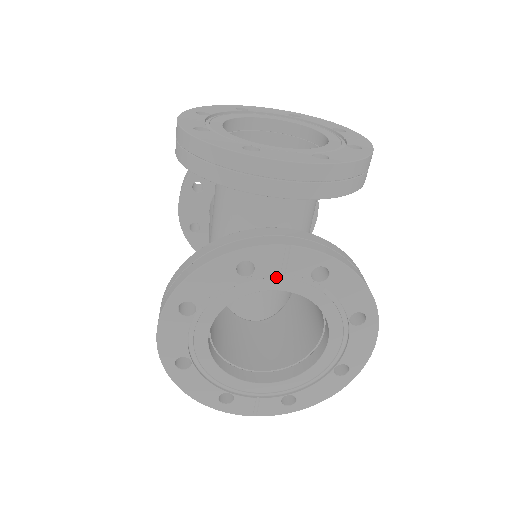
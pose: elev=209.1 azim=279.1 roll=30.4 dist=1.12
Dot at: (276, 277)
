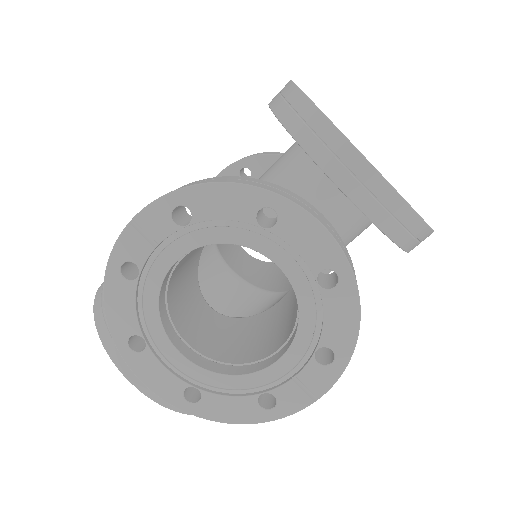
Dot at: occluded
